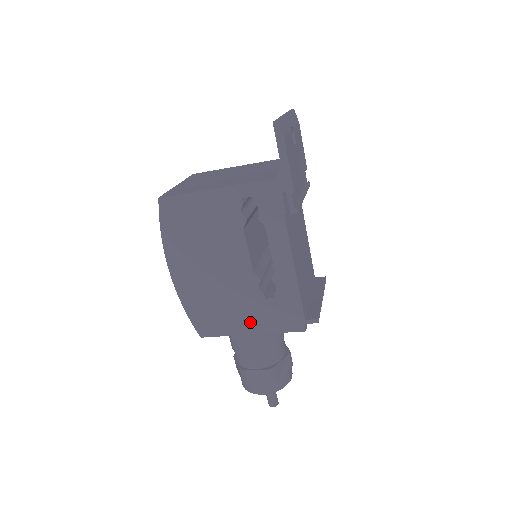
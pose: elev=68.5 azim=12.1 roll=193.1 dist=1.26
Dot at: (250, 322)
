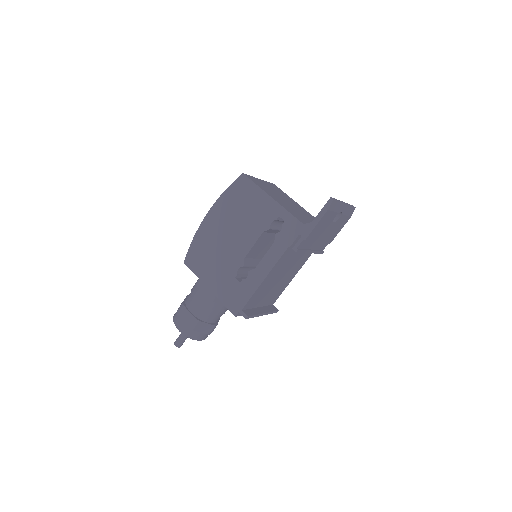
Dot at: (215, 282)
